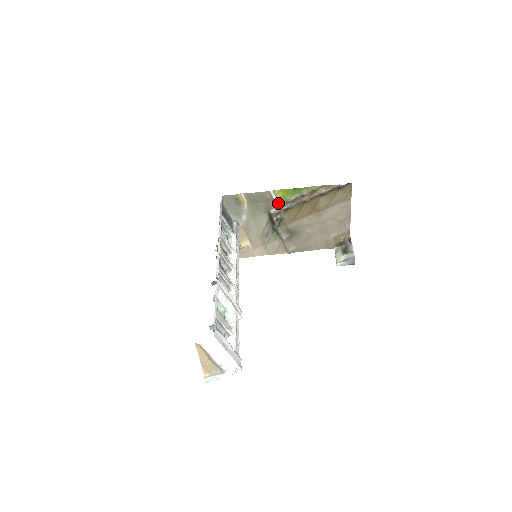
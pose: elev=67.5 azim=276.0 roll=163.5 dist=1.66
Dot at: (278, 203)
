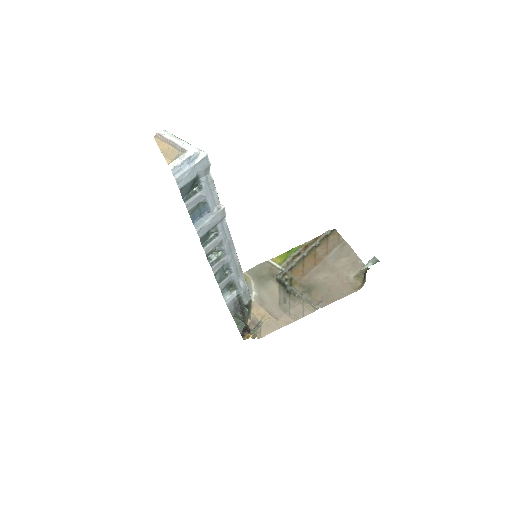
Dot at: (280, 267)
